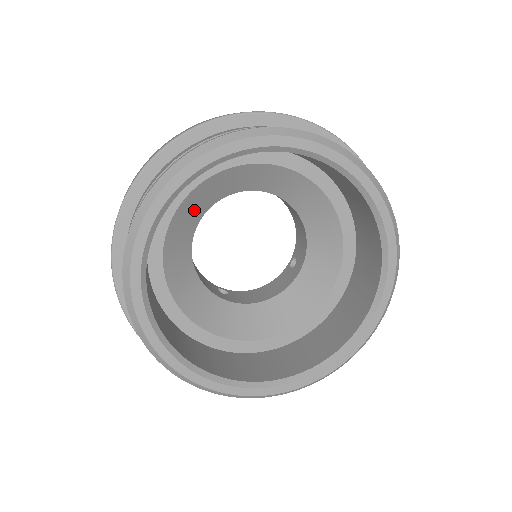
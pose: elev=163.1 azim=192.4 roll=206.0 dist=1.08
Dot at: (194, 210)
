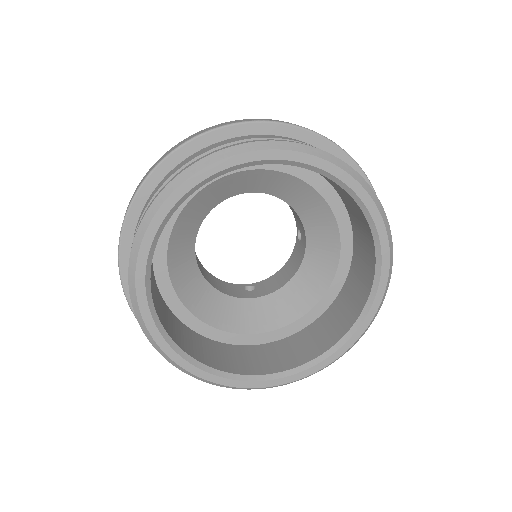
Dot at: (184, 244)
